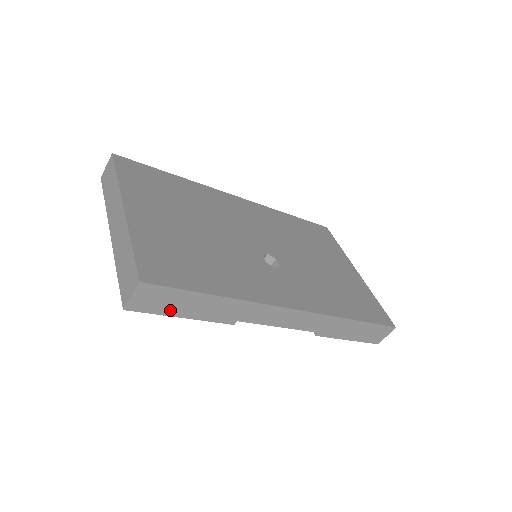
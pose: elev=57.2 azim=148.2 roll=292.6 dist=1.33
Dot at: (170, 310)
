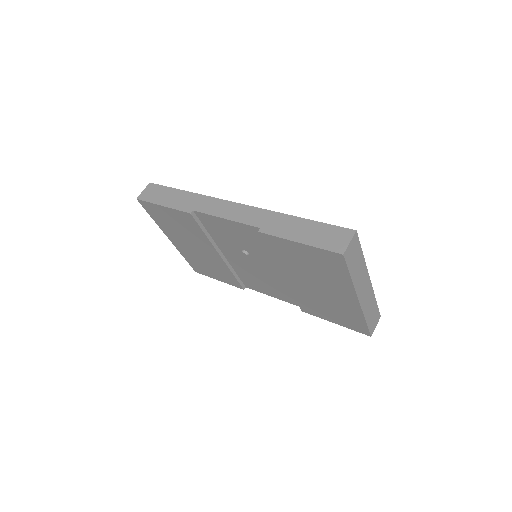
Dot at: (157, 200)
